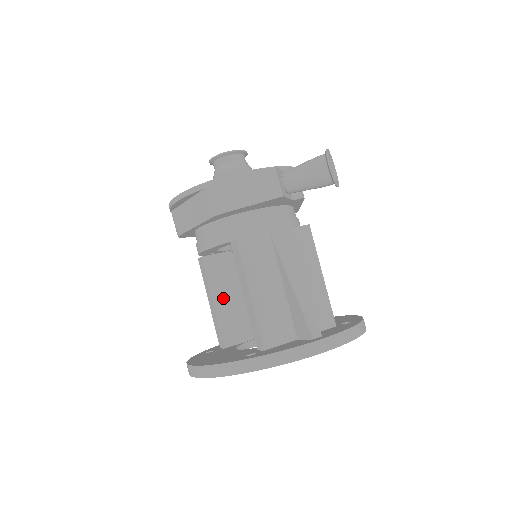
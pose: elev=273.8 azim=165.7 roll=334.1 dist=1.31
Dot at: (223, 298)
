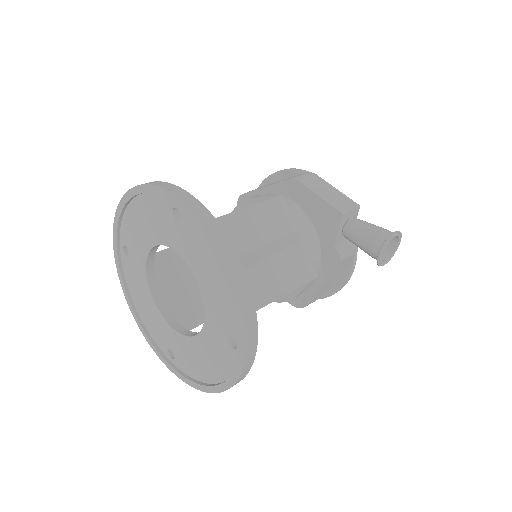
Dot at: occluded
